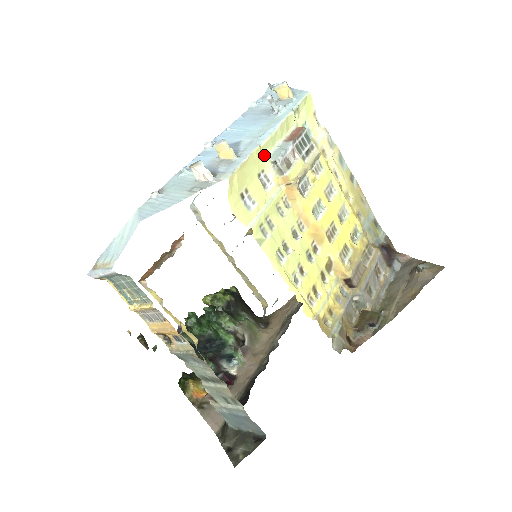
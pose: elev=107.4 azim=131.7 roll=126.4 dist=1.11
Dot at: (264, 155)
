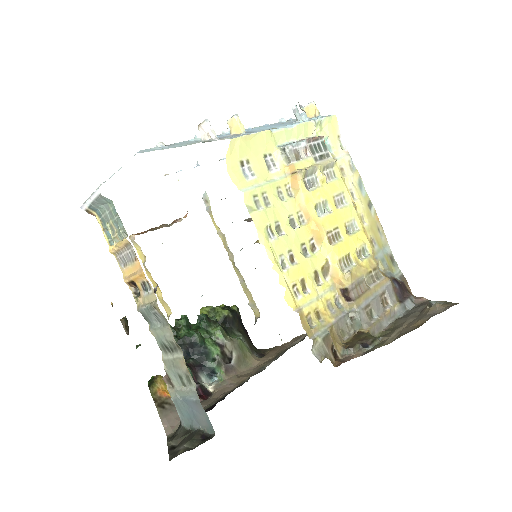
Dot at: (275, 142)
